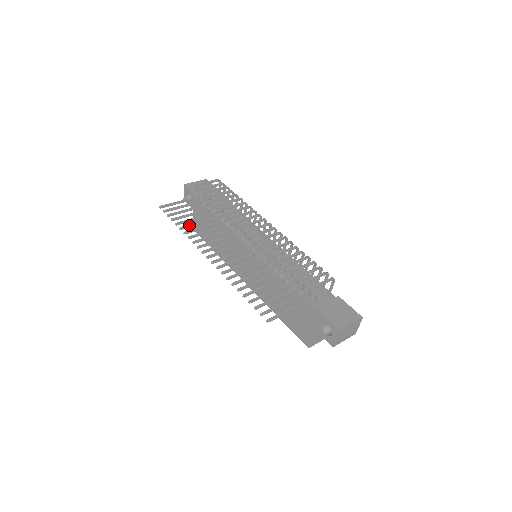
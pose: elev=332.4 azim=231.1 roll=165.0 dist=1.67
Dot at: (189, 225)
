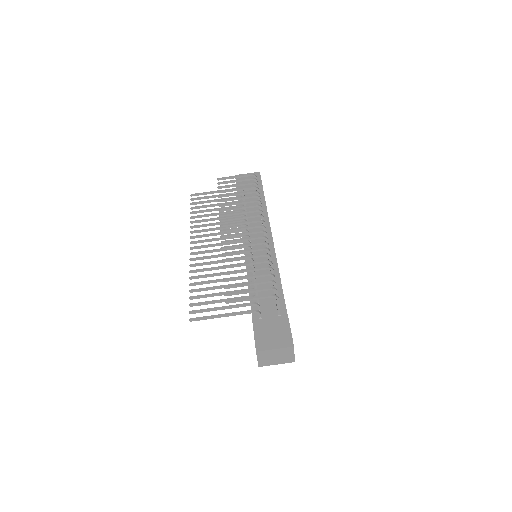
Dot at: (200, 215)
